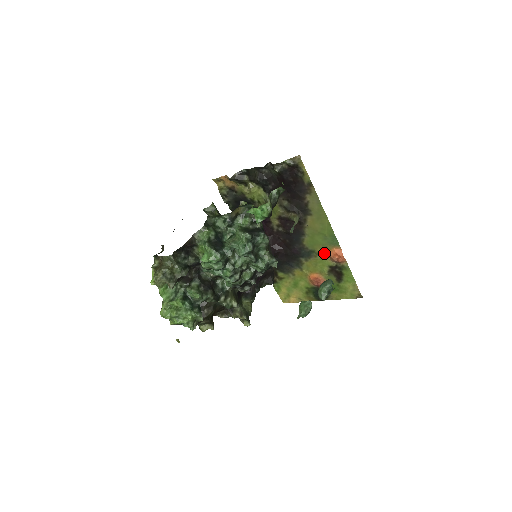
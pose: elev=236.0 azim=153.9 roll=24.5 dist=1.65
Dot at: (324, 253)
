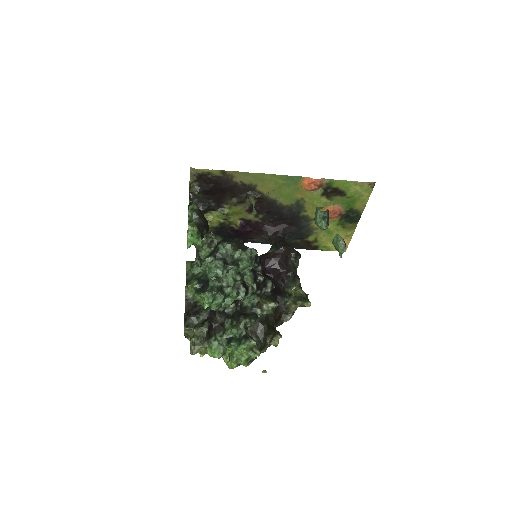
Dot at: (304, 193)
